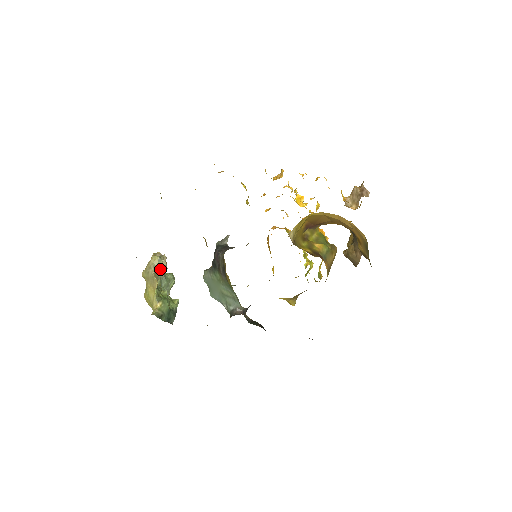
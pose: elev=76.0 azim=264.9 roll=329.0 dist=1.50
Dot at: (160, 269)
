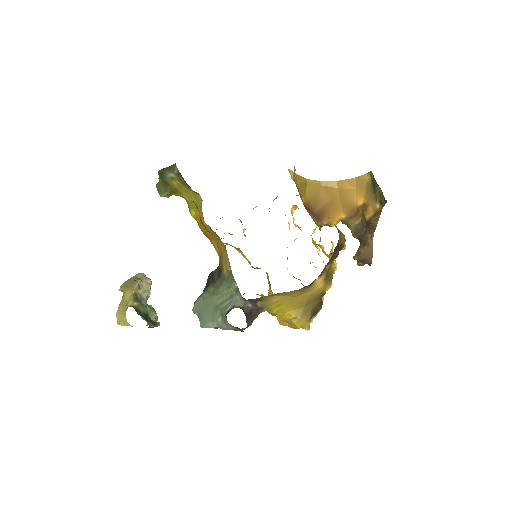
Dot at: (143, 284)
